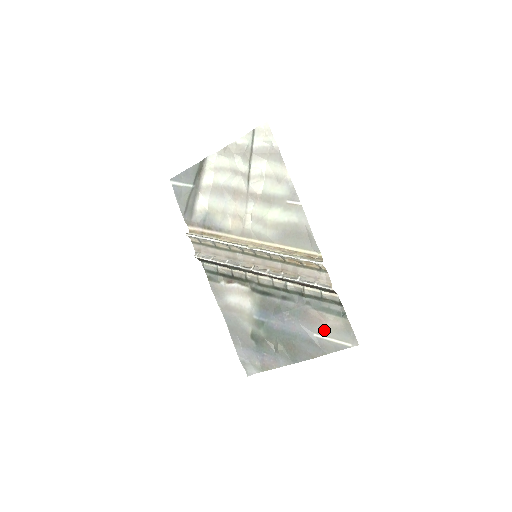
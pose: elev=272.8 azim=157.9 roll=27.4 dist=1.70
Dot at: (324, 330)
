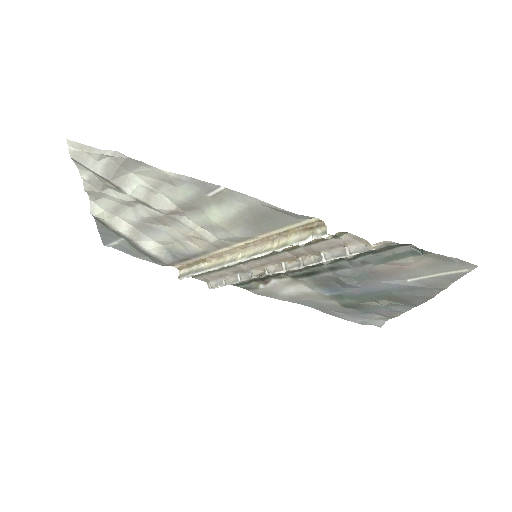
Dot at: (415, 273)
